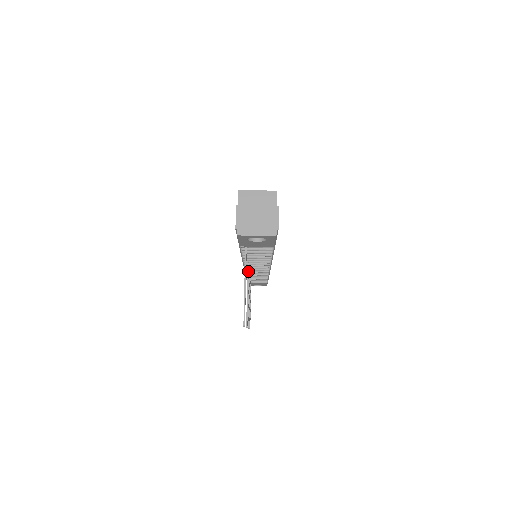
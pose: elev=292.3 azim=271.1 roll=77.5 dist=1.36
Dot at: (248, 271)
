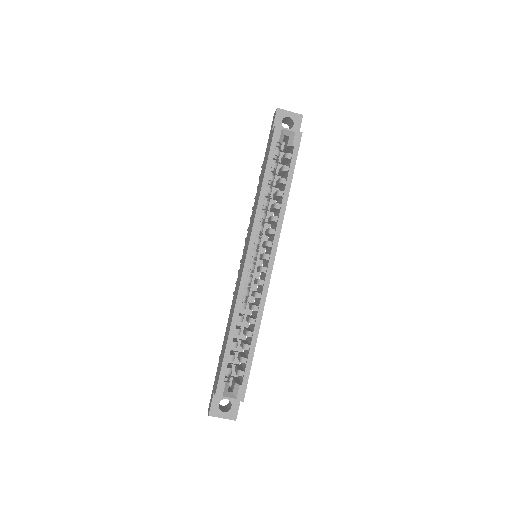
Dot at: occluded
